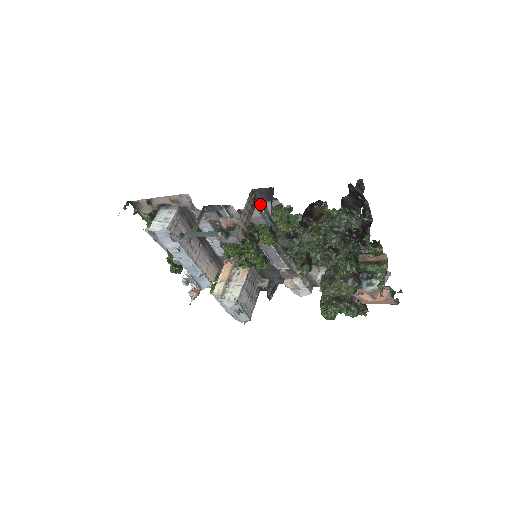
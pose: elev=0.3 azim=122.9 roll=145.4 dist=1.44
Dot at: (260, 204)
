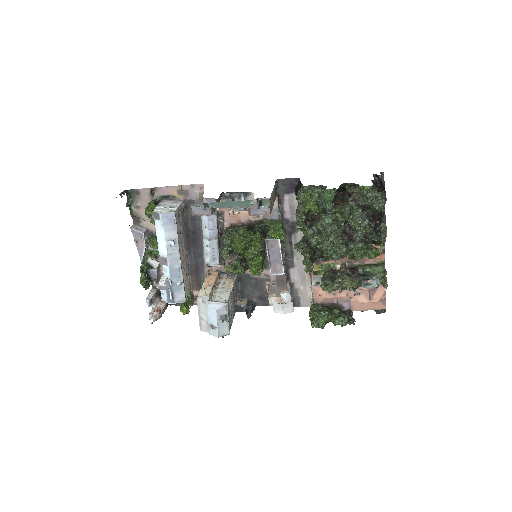
Dot at: (279, 197)
